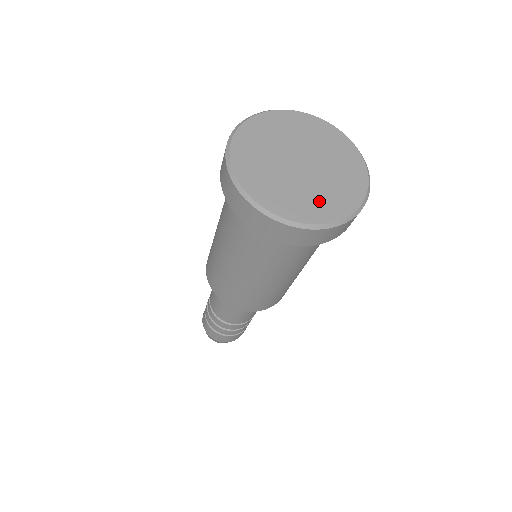
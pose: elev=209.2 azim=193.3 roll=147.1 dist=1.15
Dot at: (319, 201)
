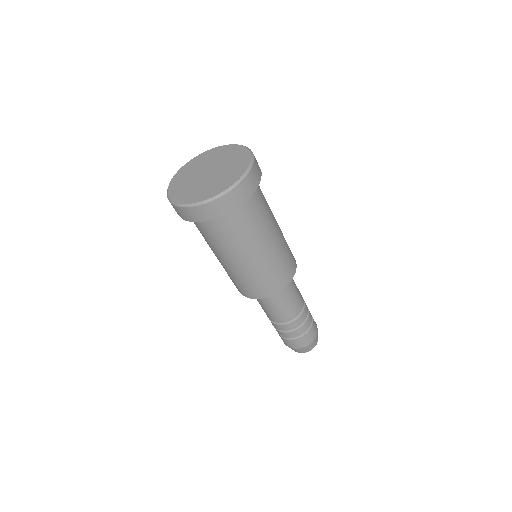
Dot at: (224, 180)
